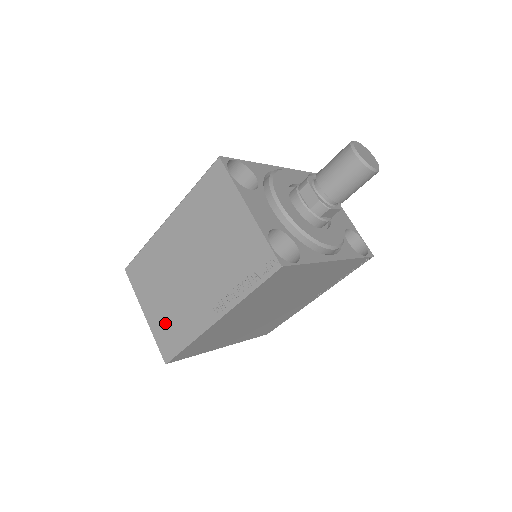
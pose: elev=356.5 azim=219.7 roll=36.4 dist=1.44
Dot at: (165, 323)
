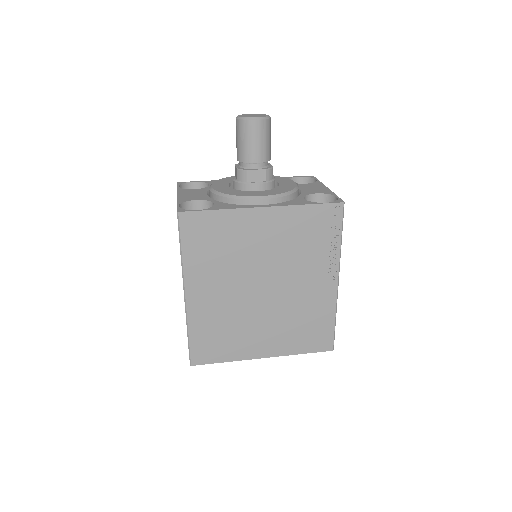
Dot at: occluded
